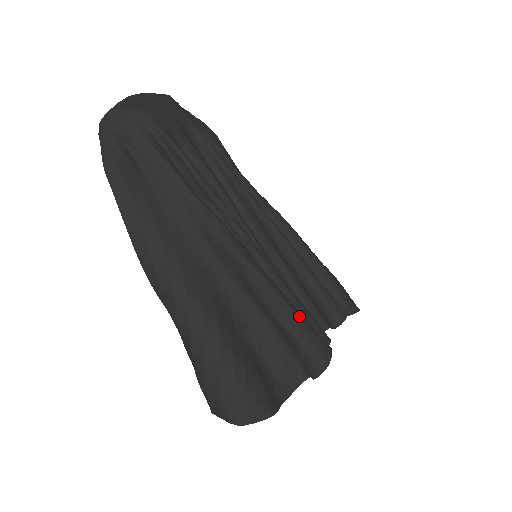
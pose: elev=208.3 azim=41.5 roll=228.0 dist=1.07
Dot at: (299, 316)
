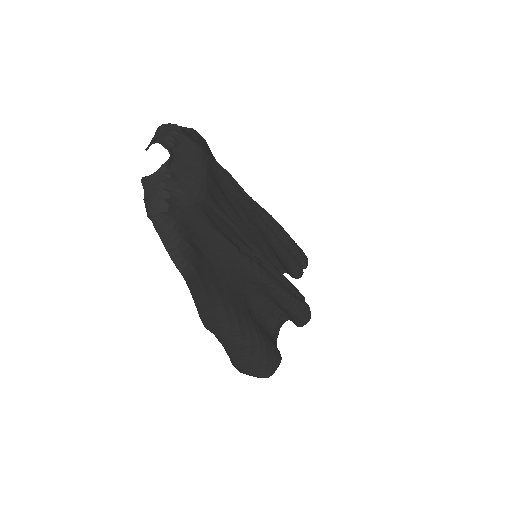
Dot at: (299, 300)
